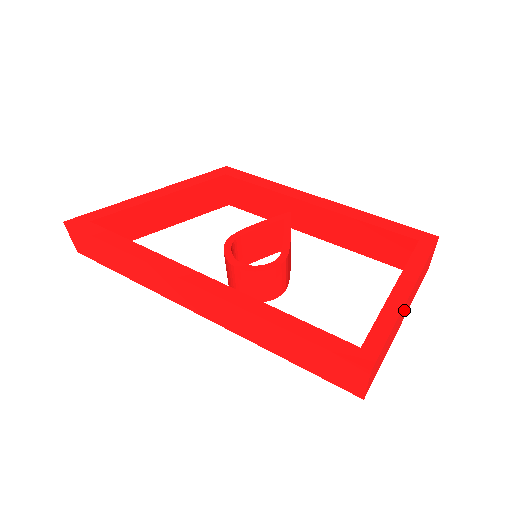
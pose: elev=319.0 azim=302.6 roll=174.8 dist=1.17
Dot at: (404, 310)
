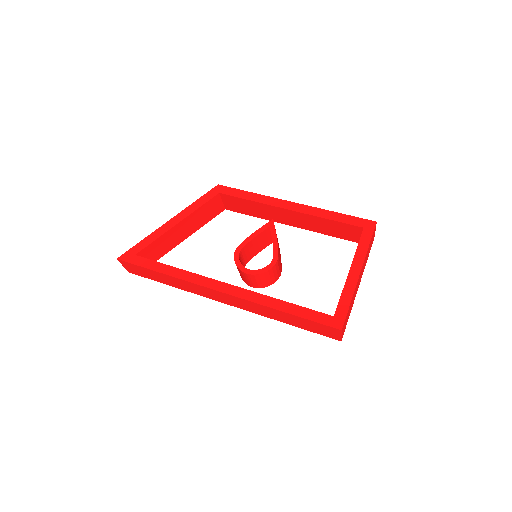
Dot at: (359, 280)
